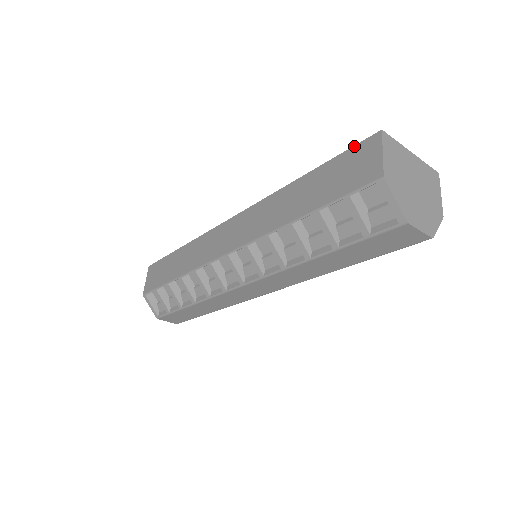
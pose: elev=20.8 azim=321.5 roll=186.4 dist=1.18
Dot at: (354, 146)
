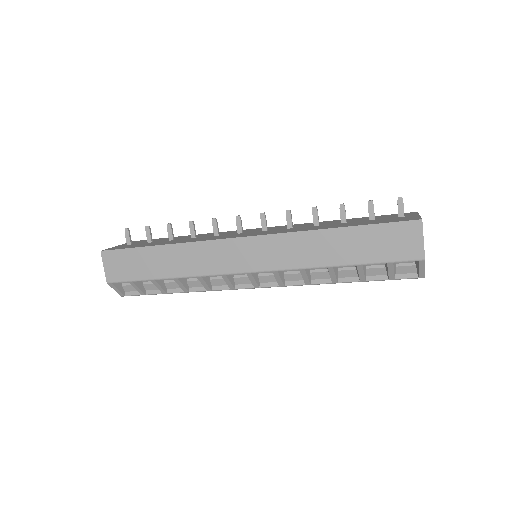
Dot at: (396, 223)
